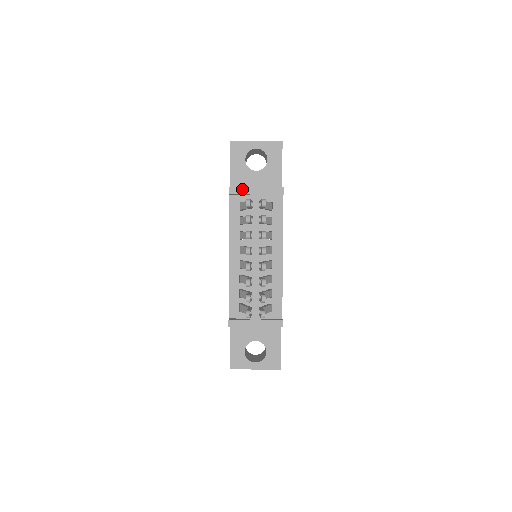
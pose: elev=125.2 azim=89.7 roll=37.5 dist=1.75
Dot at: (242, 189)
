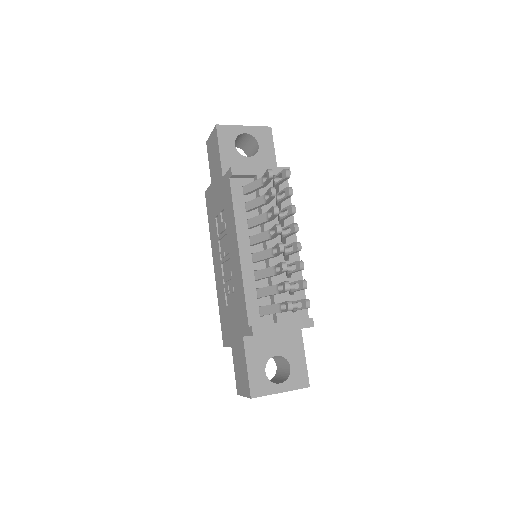
Dot at: (246, 169)
